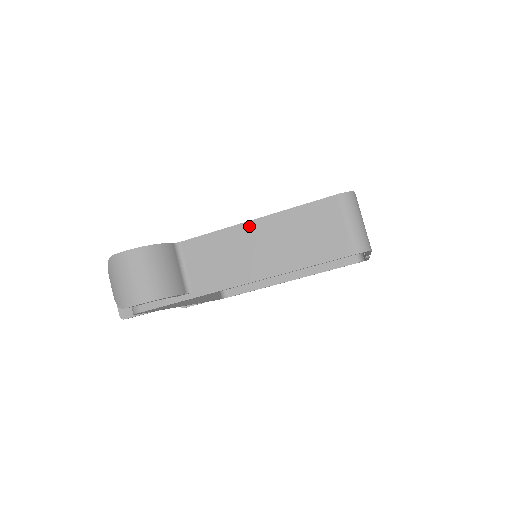
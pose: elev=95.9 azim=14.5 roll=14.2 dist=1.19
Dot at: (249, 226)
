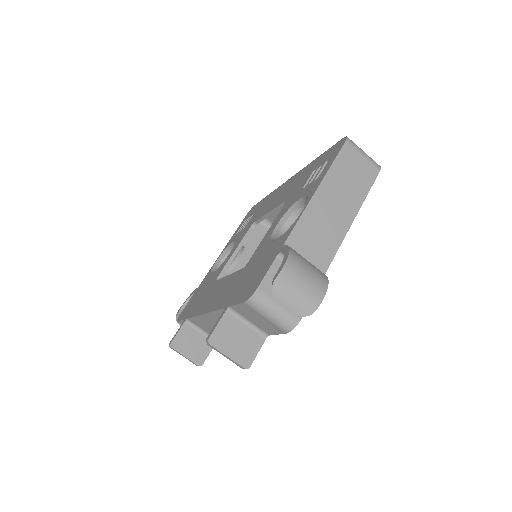
Dot at: (317, 196)
